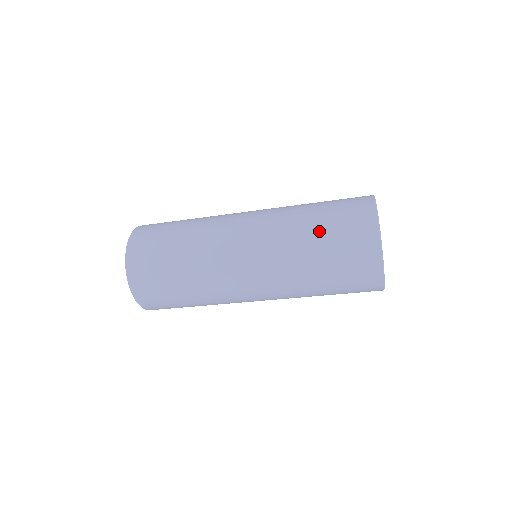
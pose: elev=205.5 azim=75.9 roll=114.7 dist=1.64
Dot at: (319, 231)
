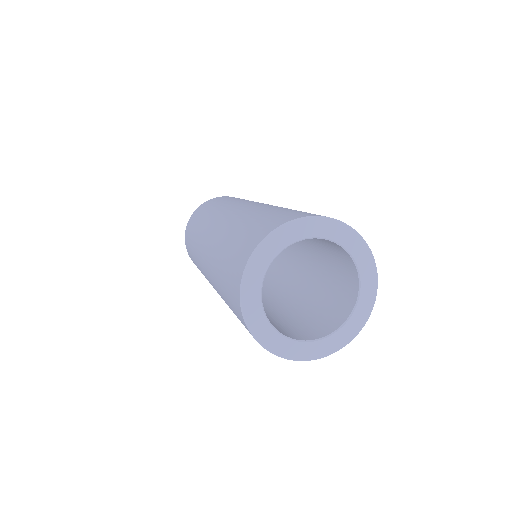
Dot at: (221, 274)
